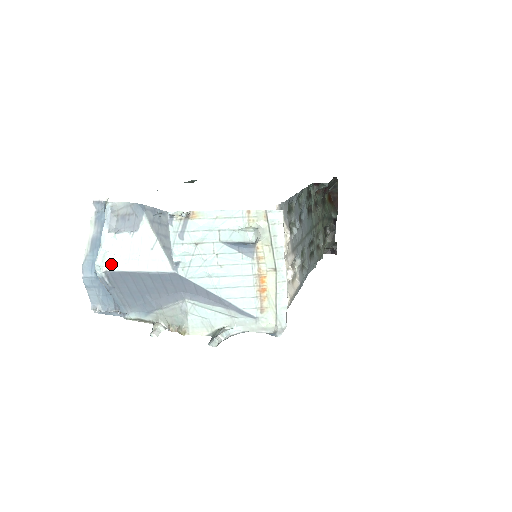
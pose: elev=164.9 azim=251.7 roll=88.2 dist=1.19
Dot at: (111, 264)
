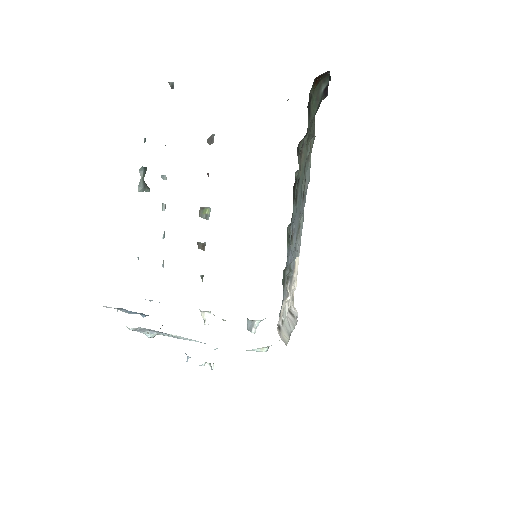
Dot at: occluded
